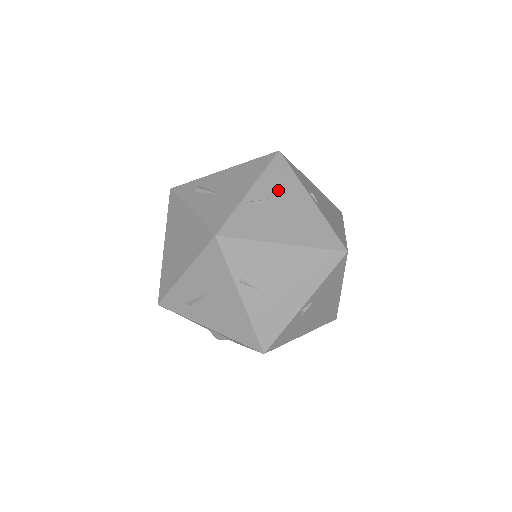
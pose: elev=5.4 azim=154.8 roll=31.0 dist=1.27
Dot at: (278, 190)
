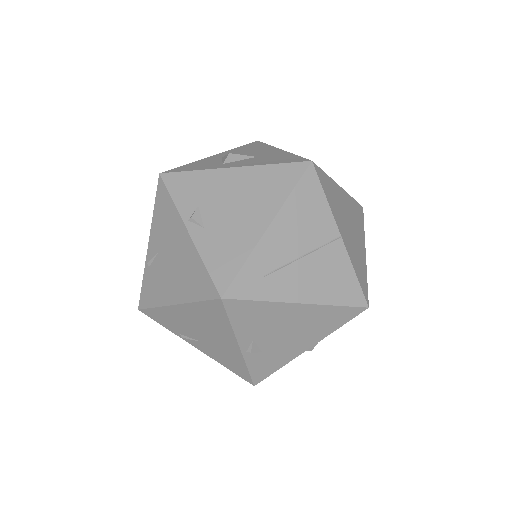
Dot at: (164, 234)
